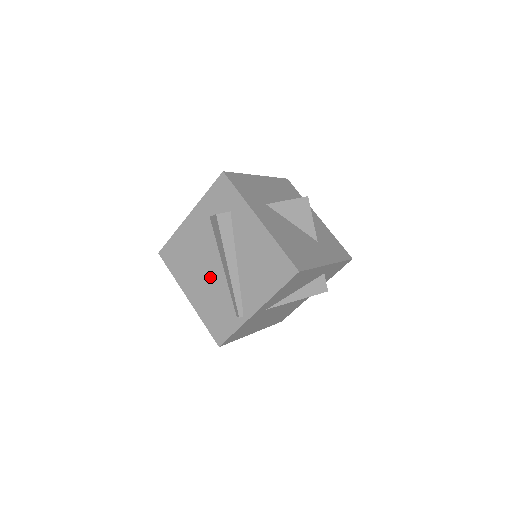
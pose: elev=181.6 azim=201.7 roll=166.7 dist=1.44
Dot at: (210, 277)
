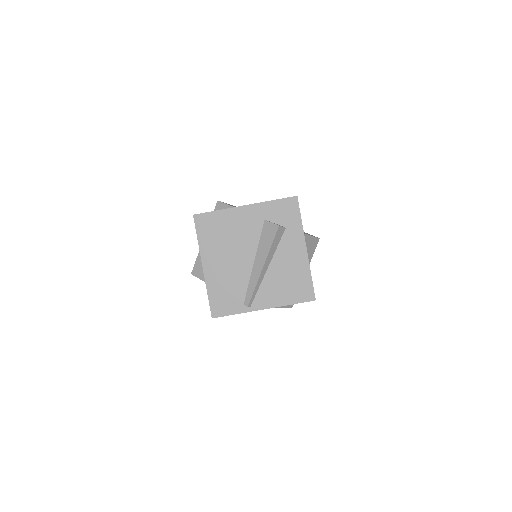
Dot at: (237, 263)
